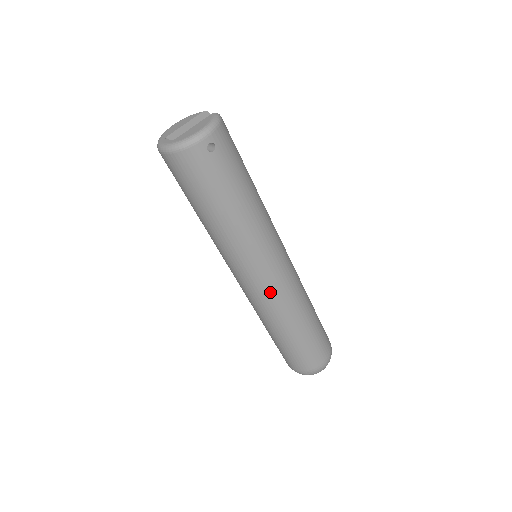
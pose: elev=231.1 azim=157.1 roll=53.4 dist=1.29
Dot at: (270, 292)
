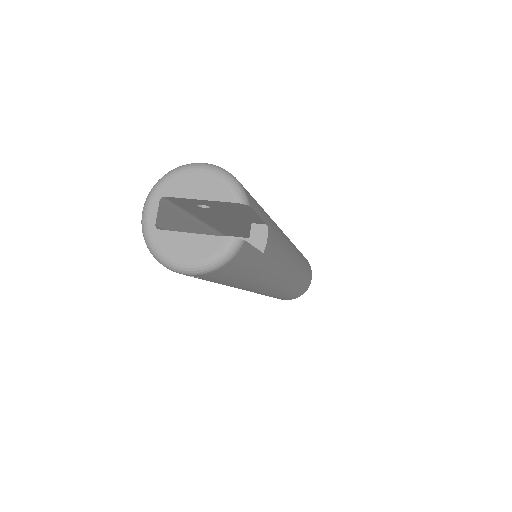
Dot at: occluded
